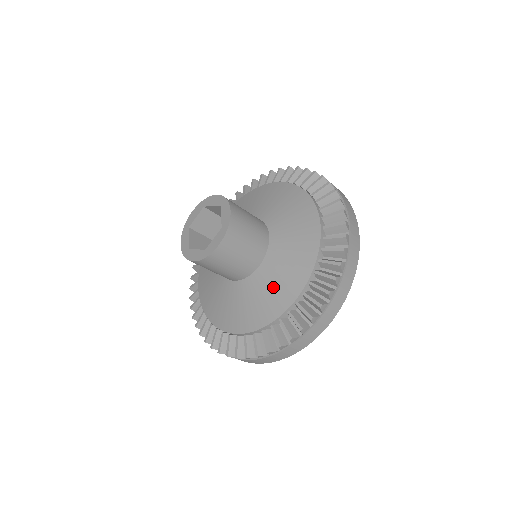
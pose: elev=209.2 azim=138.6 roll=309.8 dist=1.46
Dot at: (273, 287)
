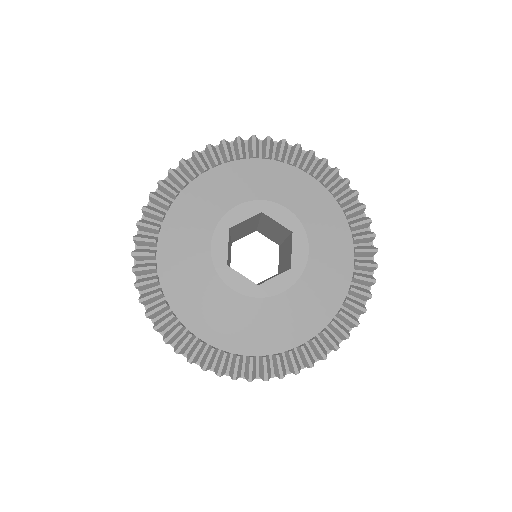
Dot at: (284, 321)
